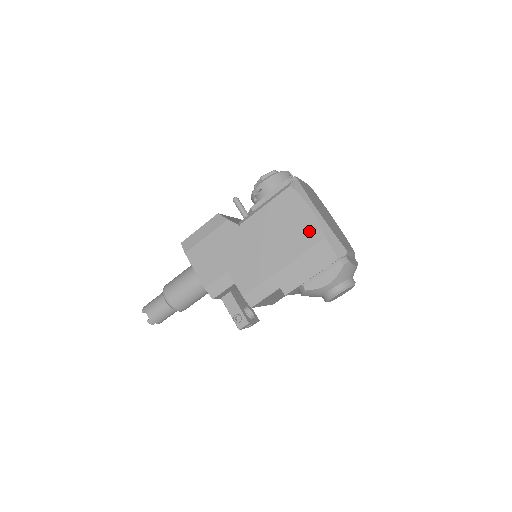
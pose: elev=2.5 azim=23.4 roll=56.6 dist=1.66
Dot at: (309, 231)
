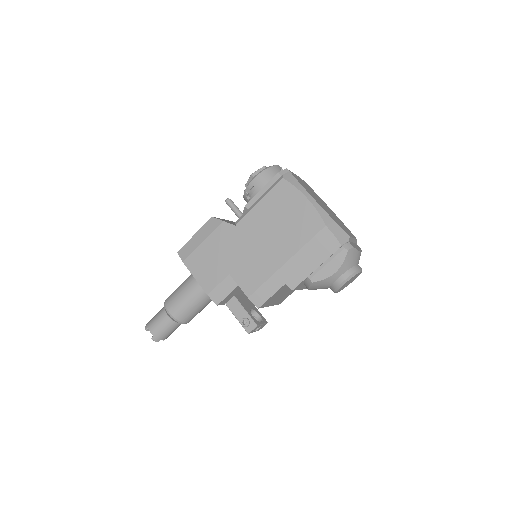
Dot at: (308, 221)
